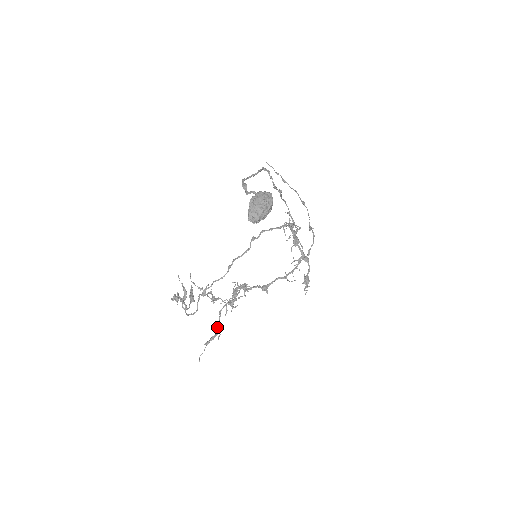
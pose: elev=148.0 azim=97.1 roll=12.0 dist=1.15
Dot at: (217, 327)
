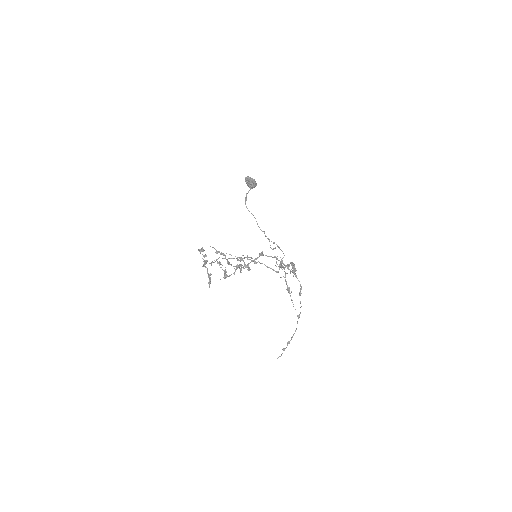
Dot at: (226, 259)
